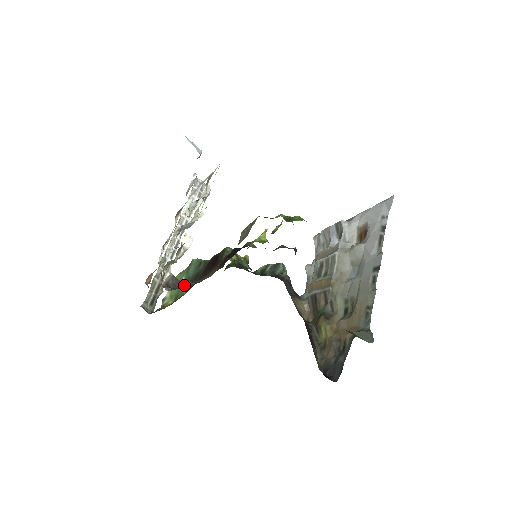
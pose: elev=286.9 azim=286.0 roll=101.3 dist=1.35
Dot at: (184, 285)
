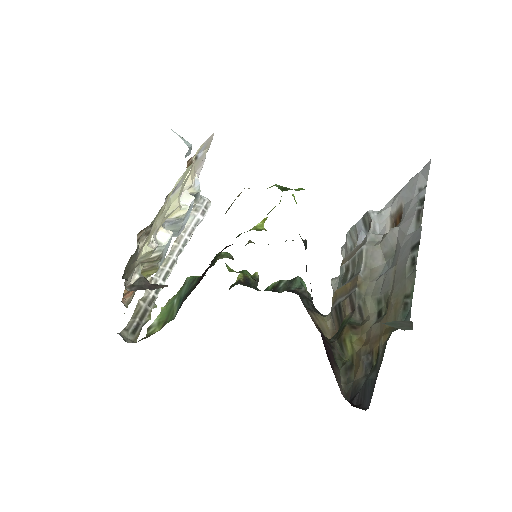
Dot at: (155, 288)
